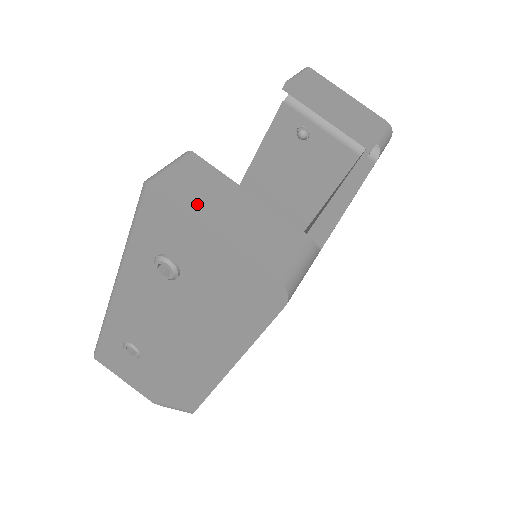
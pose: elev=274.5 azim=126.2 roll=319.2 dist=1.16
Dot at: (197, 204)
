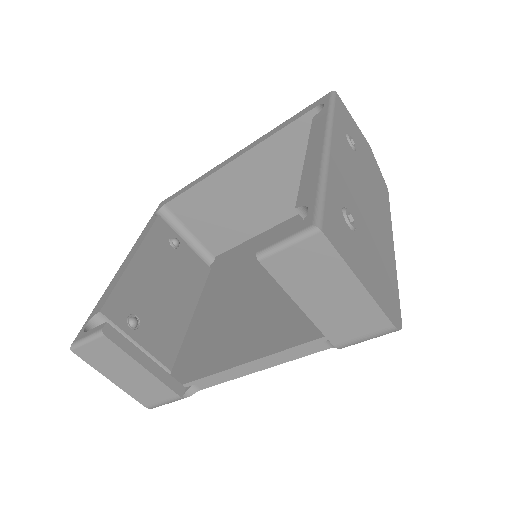
Dot at: (103, 366)
